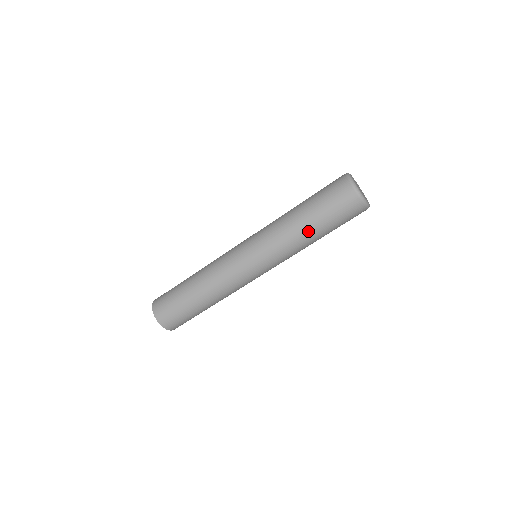
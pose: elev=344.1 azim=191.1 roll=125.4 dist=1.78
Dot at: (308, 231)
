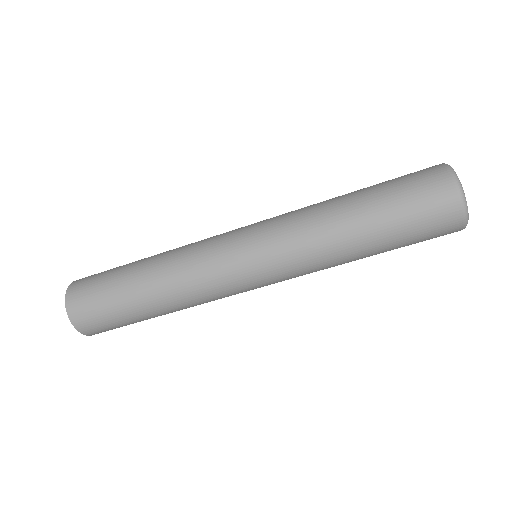
Dot at: (349, 210)
